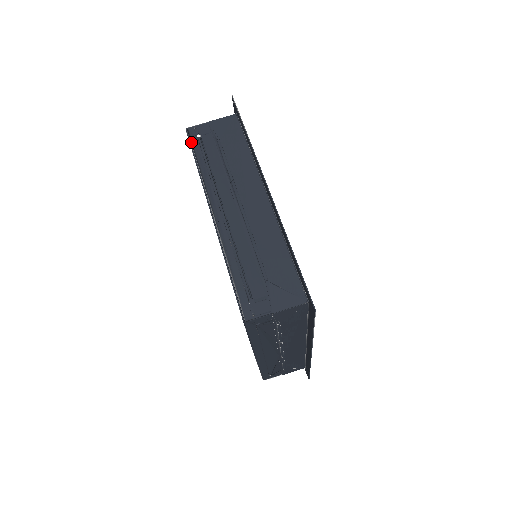
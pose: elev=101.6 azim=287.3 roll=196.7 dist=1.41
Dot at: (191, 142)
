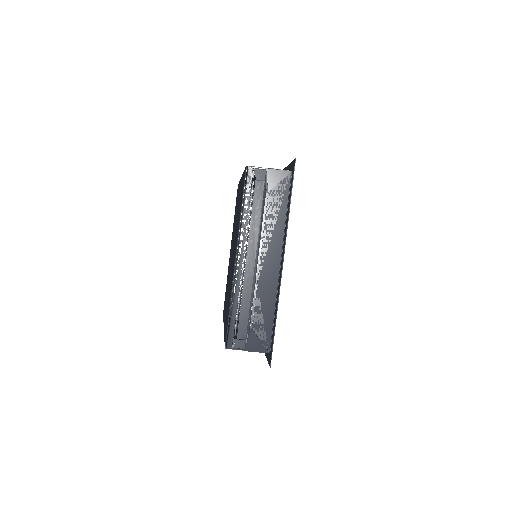
Dot at: (245, 183)
